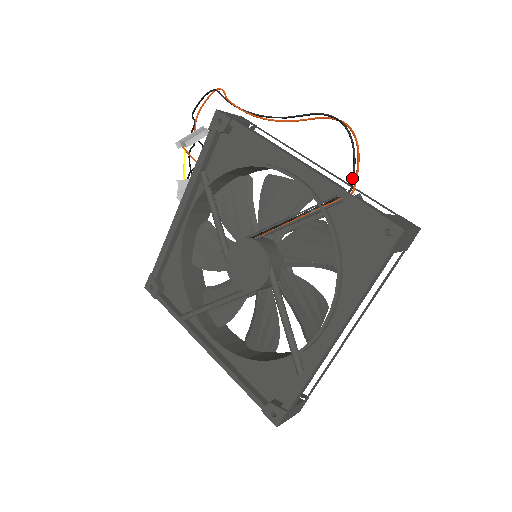
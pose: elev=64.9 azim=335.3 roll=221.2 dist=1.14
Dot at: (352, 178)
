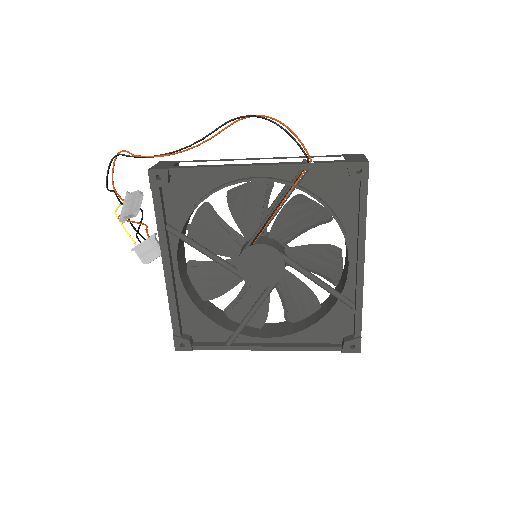
Dot at: (303, 151)
